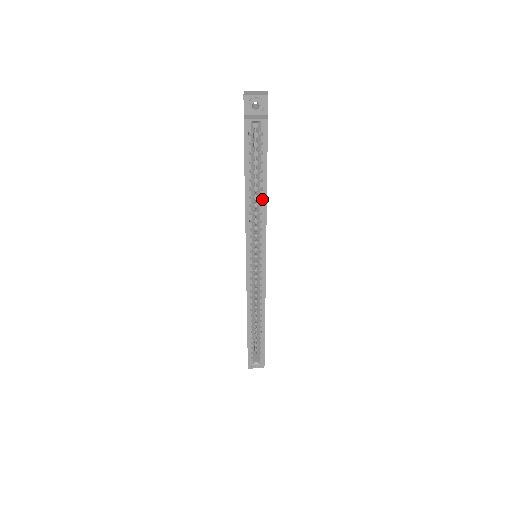
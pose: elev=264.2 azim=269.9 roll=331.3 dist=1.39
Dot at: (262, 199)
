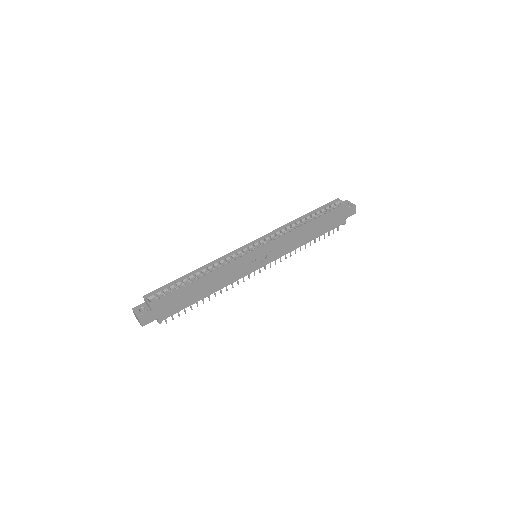
Dot at: (304, 224)
